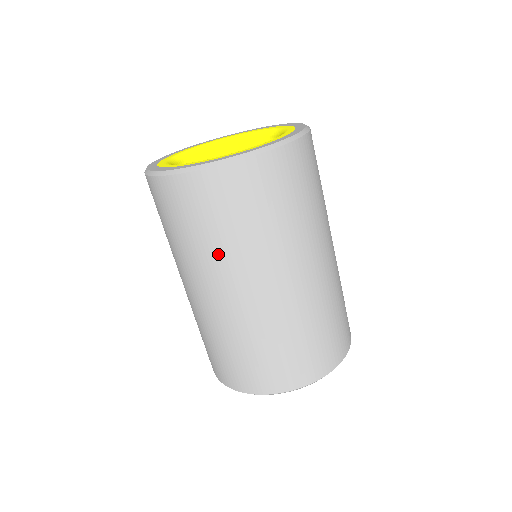
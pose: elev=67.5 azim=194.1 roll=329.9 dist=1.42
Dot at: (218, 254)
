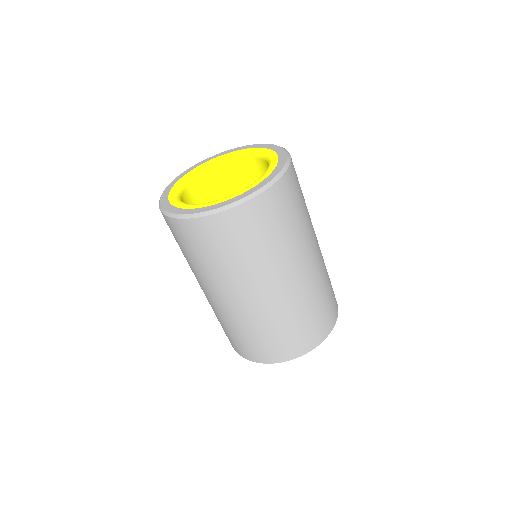
Dot at: (202, 271)
